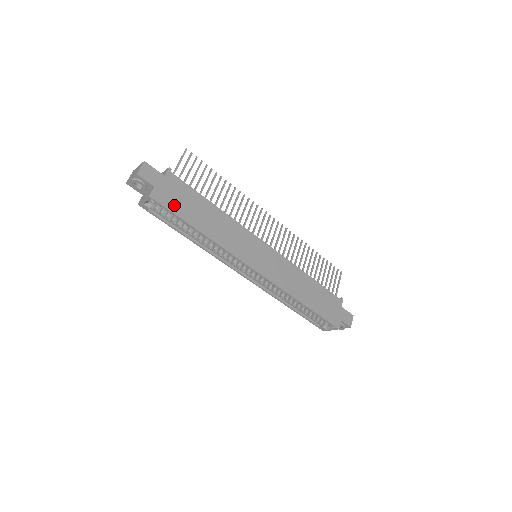
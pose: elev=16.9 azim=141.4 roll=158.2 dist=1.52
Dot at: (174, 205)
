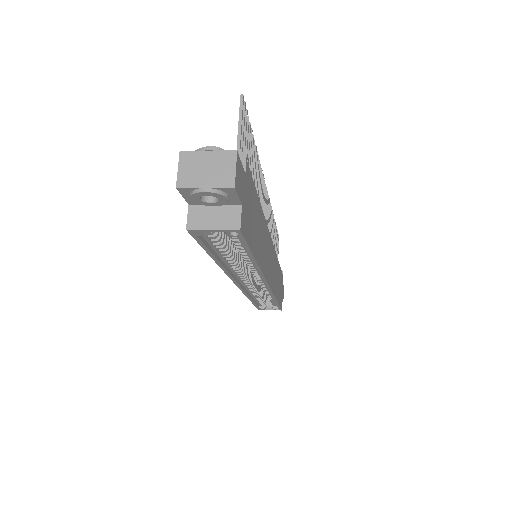
Dot at: (249, 230)
